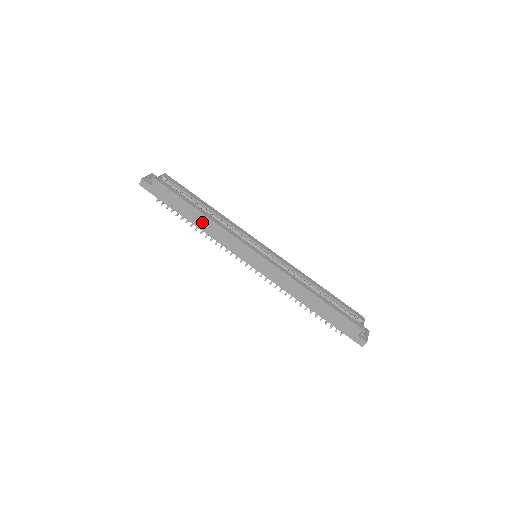
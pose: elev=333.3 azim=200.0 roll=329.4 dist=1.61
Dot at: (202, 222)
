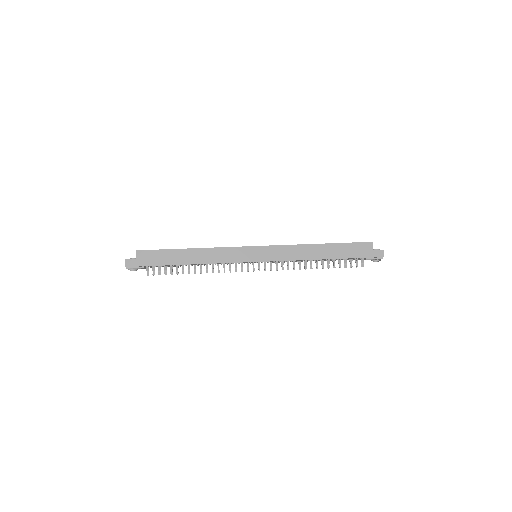
Dot at: (197, 256)
